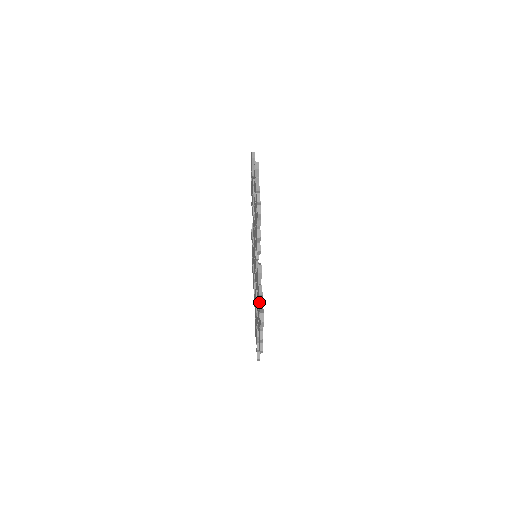
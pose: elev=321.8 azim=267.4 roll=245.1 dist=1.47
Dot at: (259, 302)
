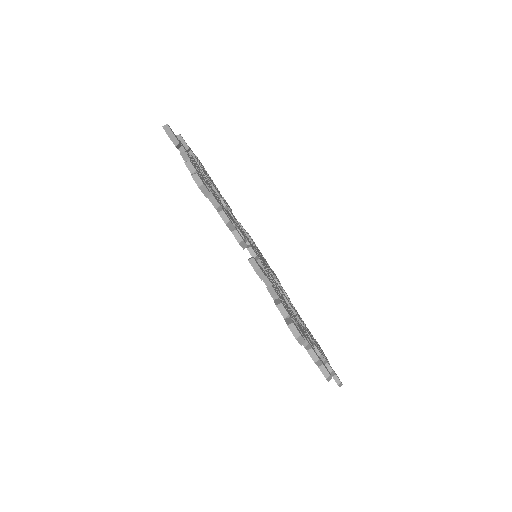
Dot at: occluded
